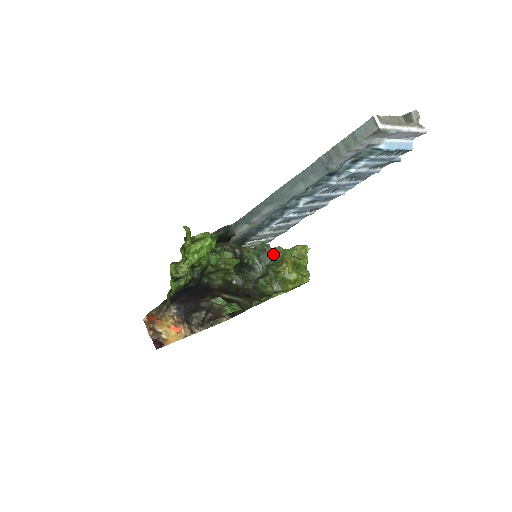
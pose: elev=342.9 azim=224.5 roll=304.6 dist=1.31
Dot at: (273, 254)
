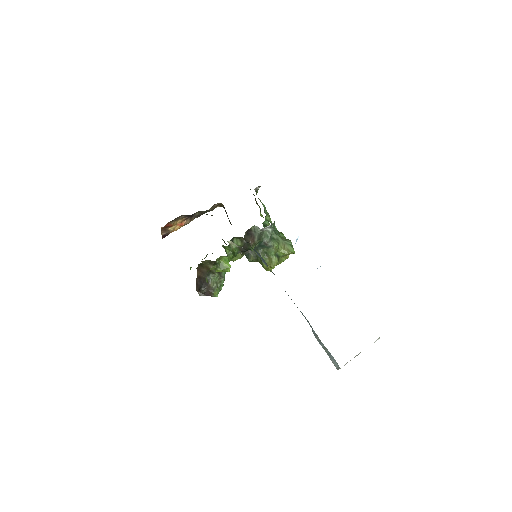
Dot at: (270, 248)
